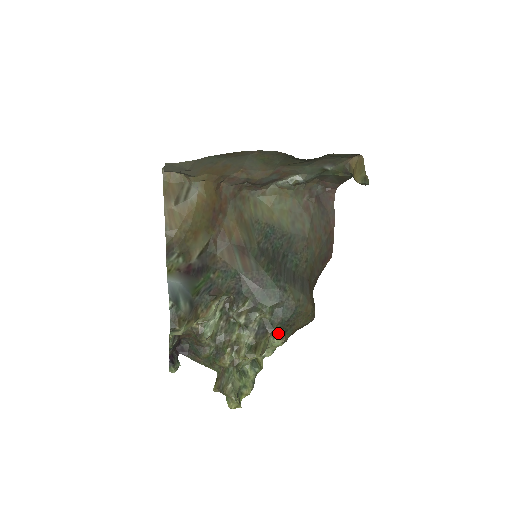
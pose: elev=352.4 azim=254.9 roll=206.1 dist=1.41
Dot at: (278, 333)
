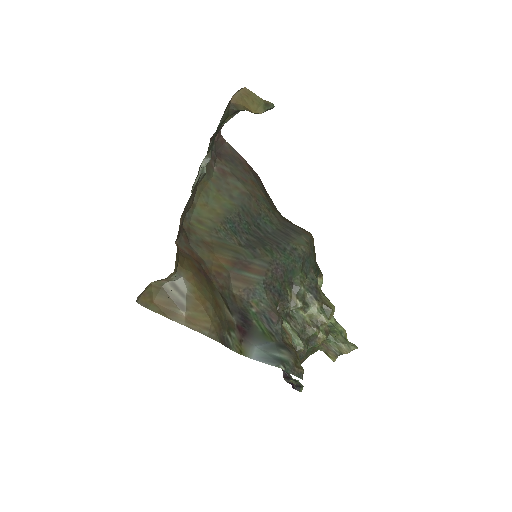
Dot at: occluded
